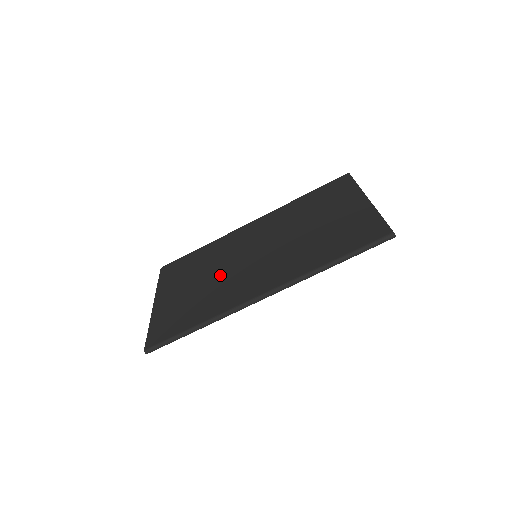
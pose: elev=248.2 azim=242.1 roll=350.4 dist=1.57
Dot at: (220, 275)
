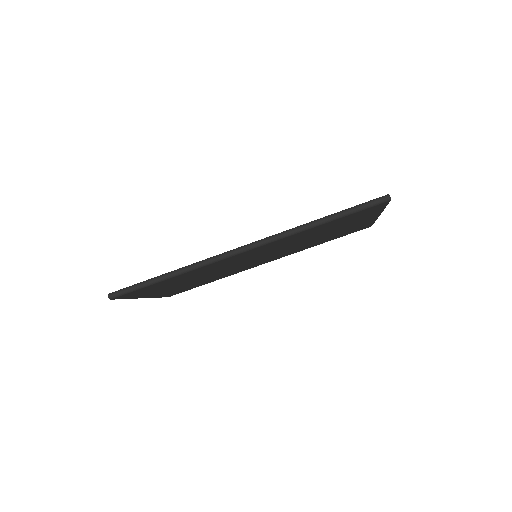
Dot at: occluded
